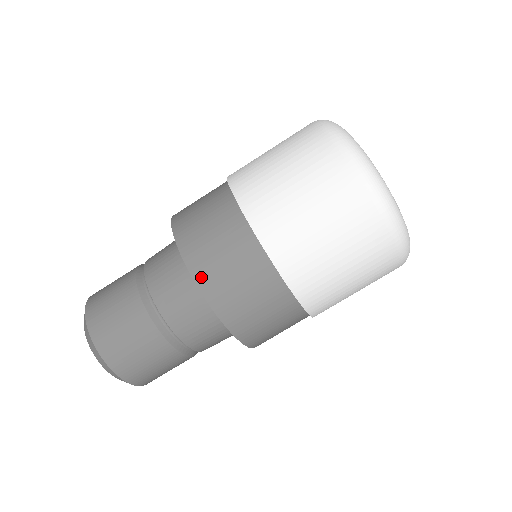
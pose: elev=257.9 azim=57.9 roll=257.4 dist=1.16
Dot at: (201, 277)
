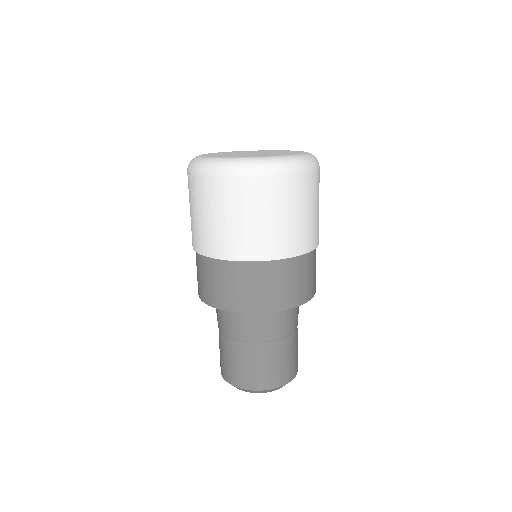
Dot at: (223, 305)
